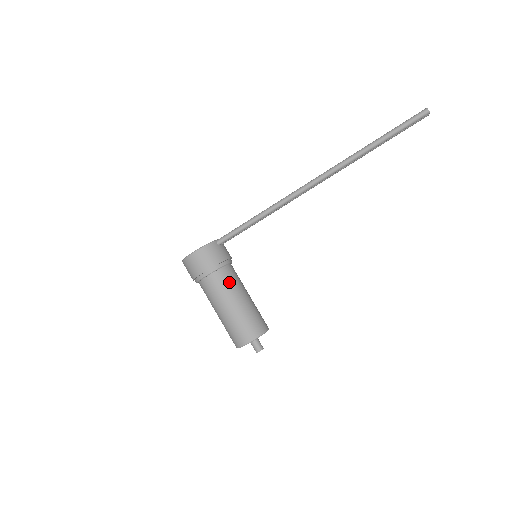
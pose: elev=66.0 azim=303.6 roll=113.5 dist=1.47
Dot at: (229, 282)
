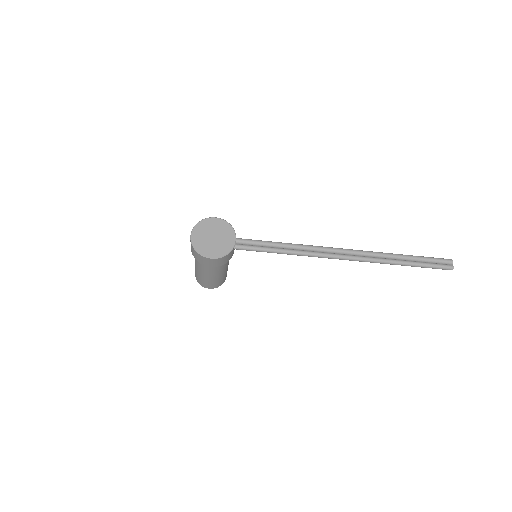
Dot at: (223, 267)
